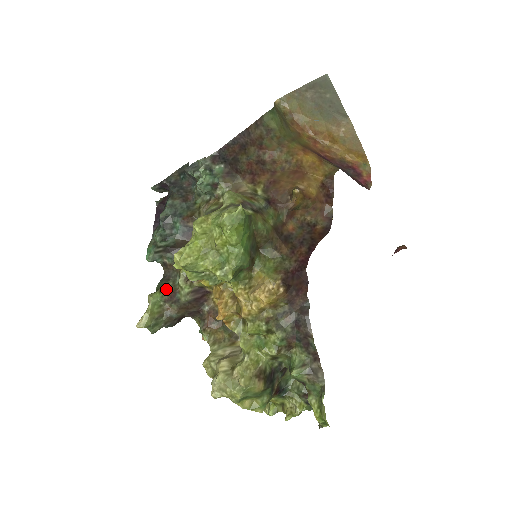
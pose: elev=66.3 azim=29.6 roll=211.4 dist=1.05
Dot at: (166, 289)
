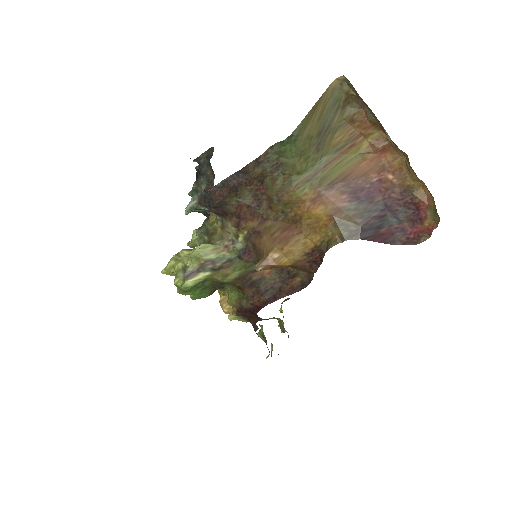
Dot at: occluded
